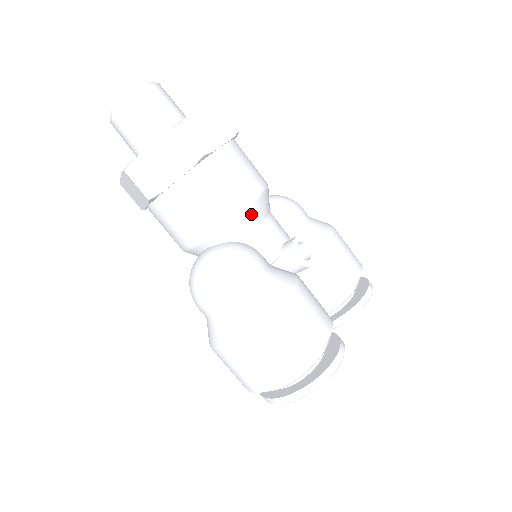
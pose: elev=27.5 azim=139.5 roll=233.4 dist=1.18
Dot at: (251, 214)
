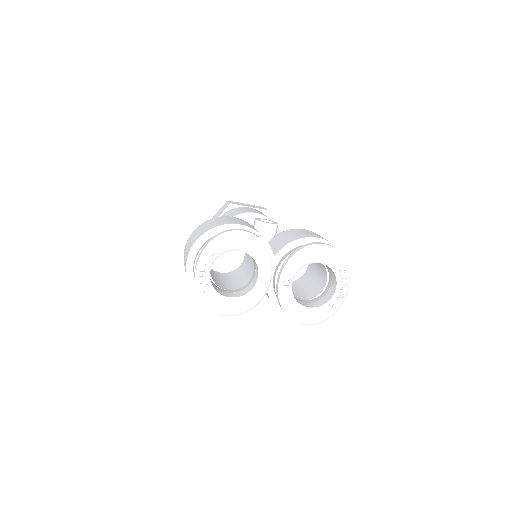
Dot at: (245, 218)
